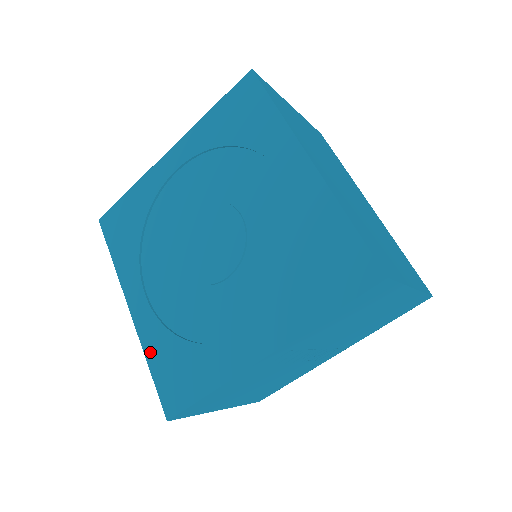
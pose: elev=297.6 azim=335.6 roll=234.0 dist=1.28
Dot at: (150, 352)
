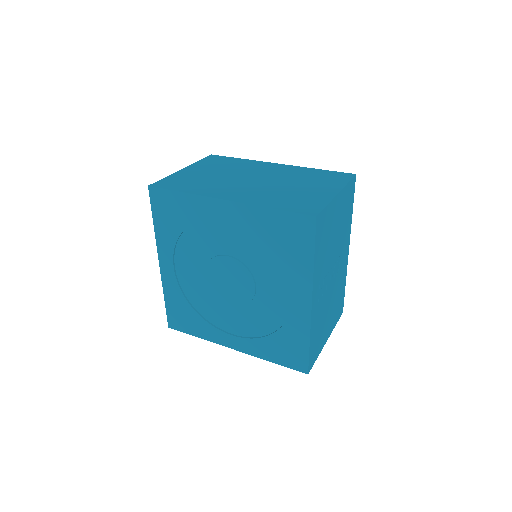
Dot at: (265, 356)
